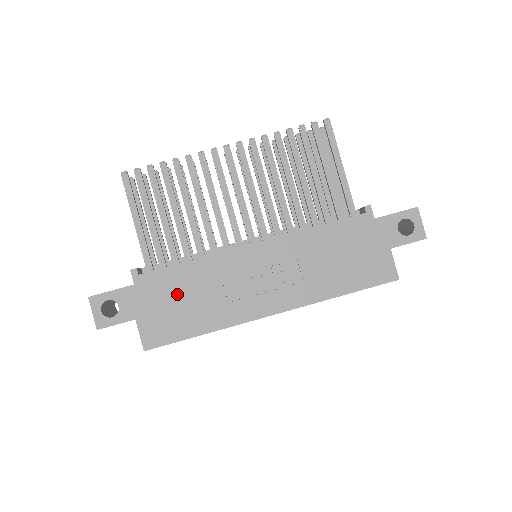
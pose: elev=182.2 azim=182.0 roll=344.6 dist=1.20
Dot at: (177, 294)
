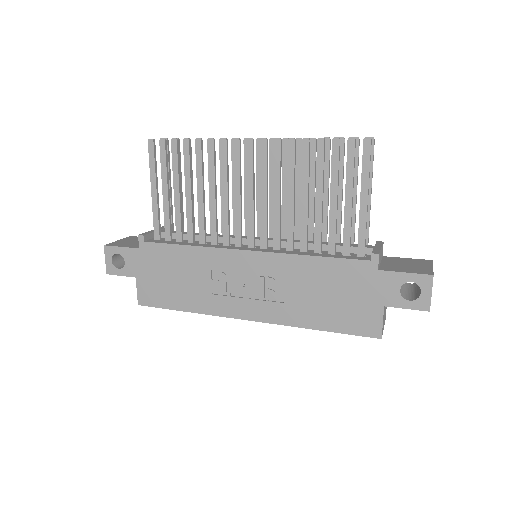
Dot at: (171, 270)
